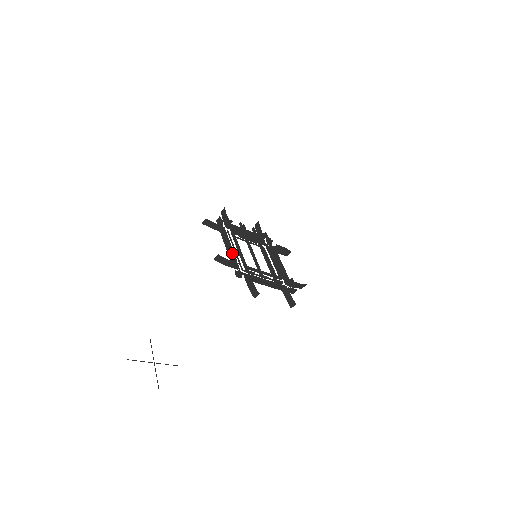
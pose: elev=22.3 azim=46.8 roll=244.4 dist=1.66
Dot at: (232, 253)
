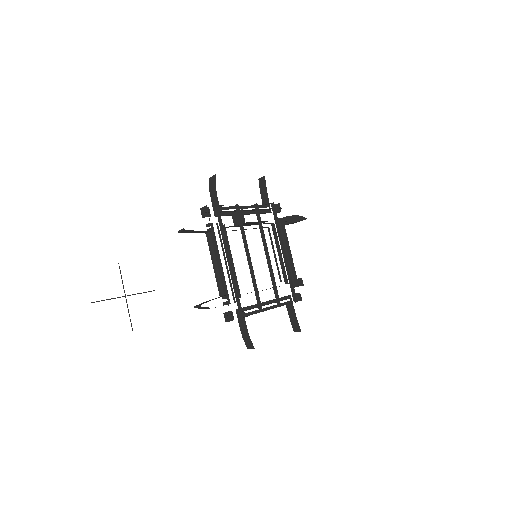
Dot at: (222, 279)
